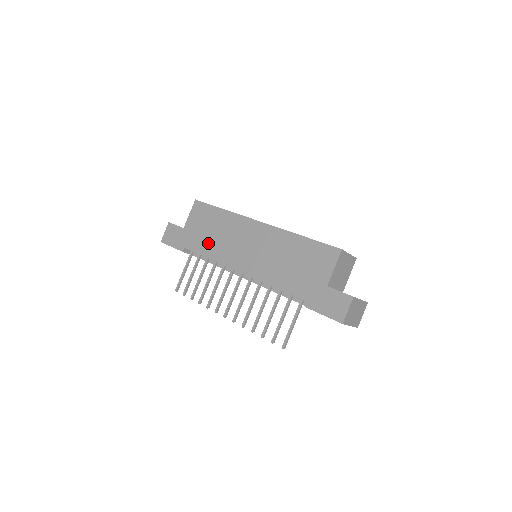
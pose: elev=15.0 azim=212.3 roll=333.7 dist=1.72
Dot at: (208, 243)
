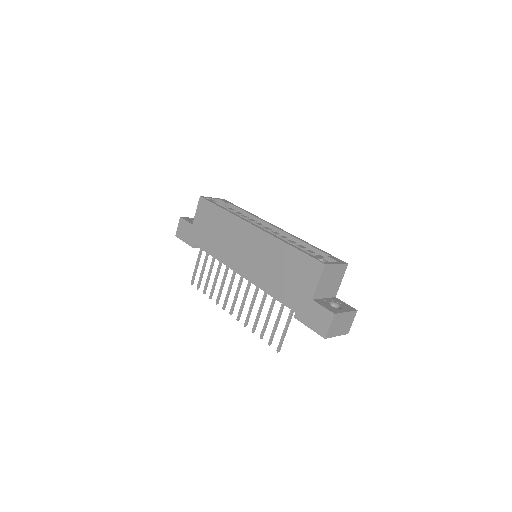
Dot at: (213, 242)
